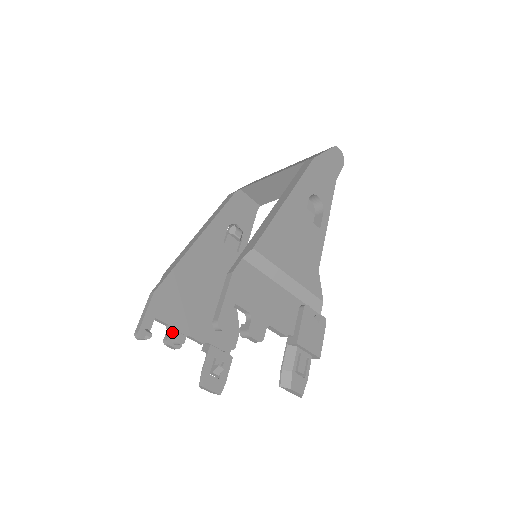
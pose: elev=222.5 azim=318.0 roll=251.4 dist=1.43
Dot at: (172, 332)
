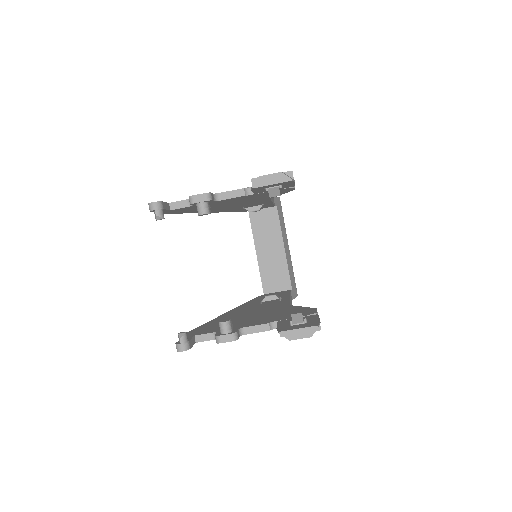
Dot at: (220, 333)
